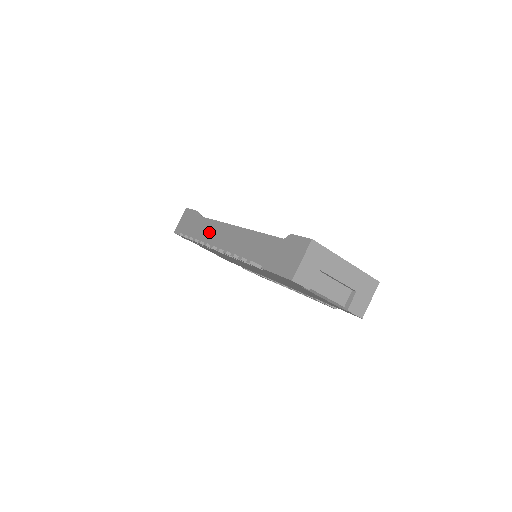
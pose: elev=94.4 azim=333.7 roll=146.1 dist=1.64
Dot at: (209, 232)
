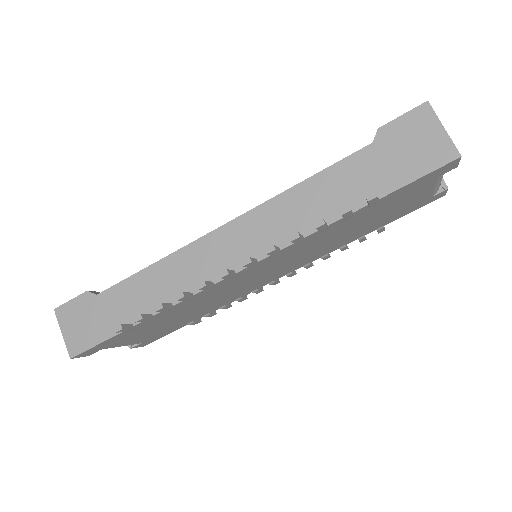
Dot at: (180, 275)
